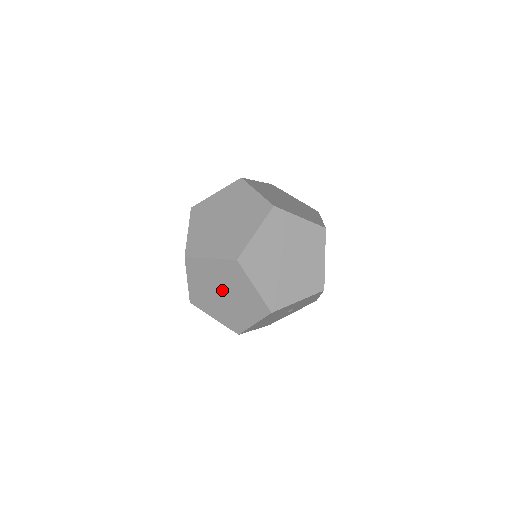
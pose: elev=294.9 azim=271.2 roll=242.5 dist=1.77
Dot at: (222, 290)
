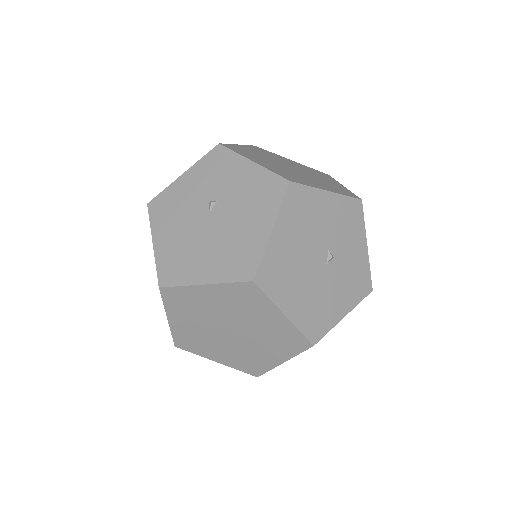
Dot at: (208, 210)
